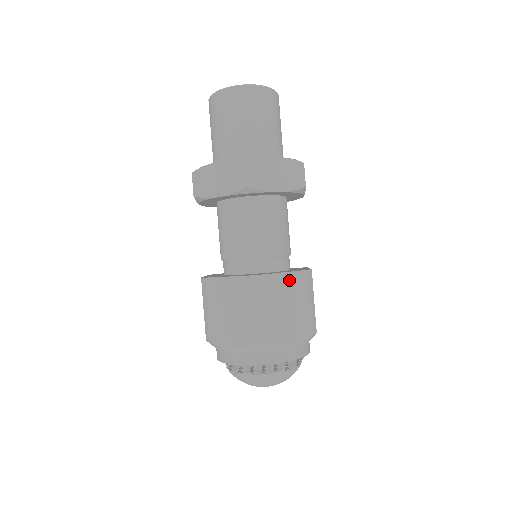
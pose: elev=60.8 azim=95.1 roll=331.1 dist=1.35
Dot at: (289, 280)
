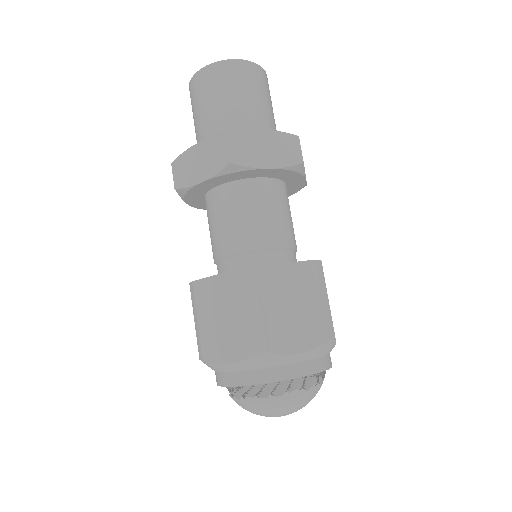
Dot at: (292, 272)
